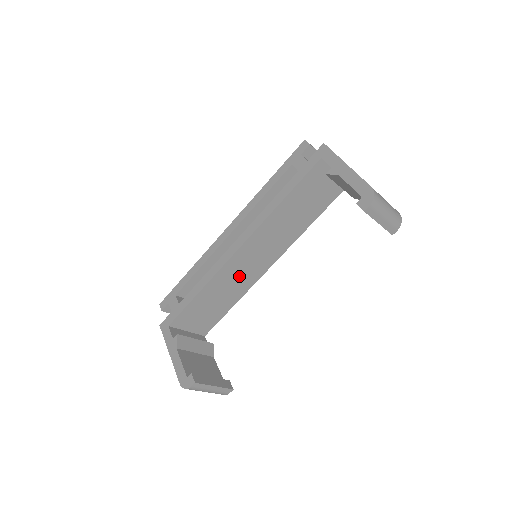
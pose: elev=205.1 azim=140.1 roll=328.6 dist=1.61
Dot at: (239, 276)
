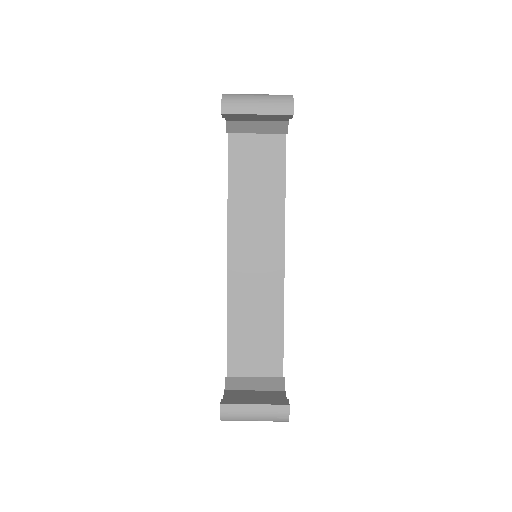
Dot at: (256, 286)
